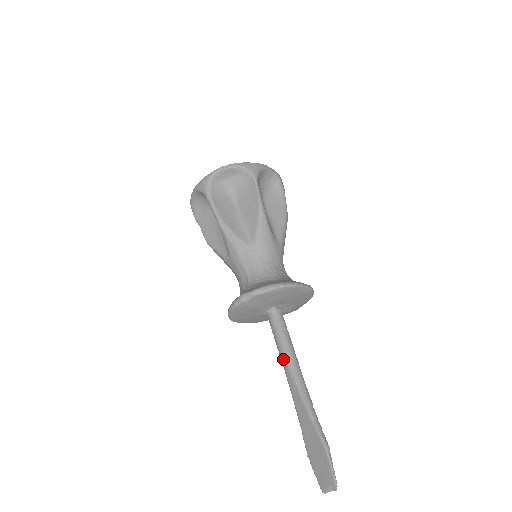
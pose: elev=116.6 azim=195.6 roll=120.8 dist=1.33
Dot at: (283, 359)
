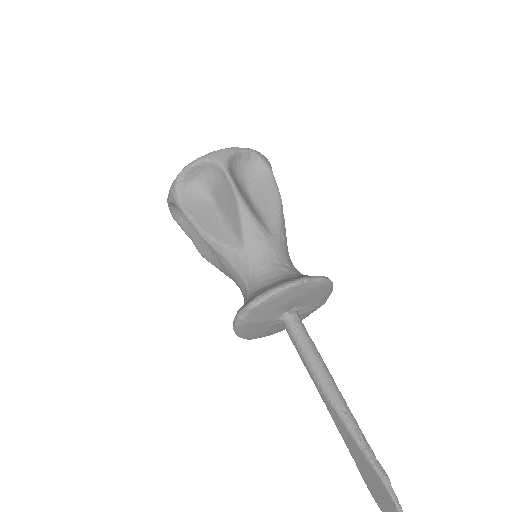
Dot at: (310, 374)
